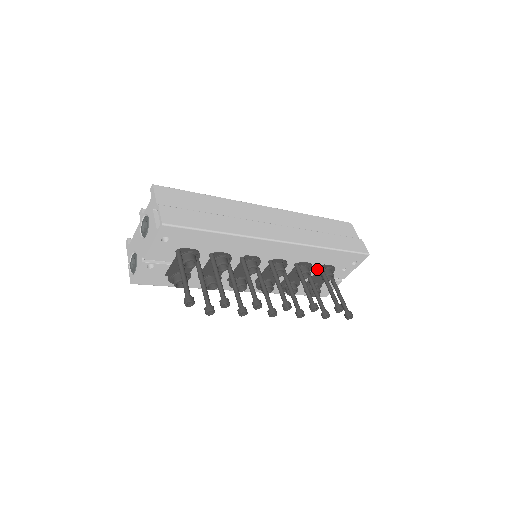
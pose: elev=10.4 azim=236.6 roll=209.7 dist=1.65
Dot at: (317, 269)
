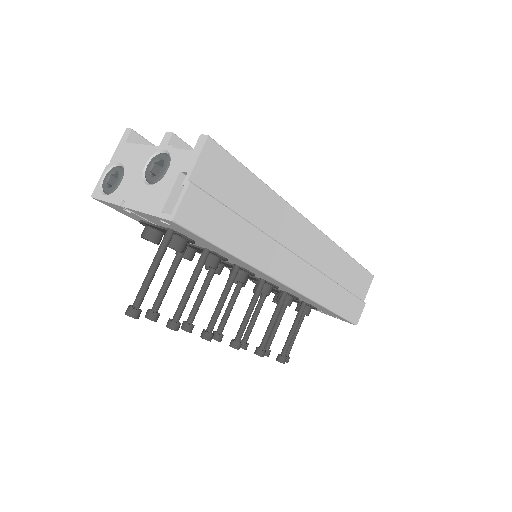
Dot at: (300, 300)
